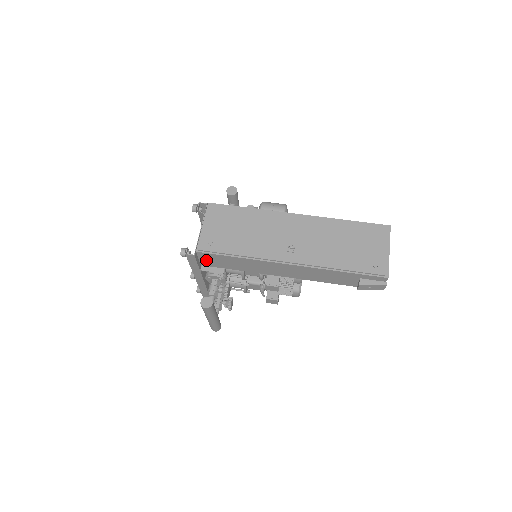
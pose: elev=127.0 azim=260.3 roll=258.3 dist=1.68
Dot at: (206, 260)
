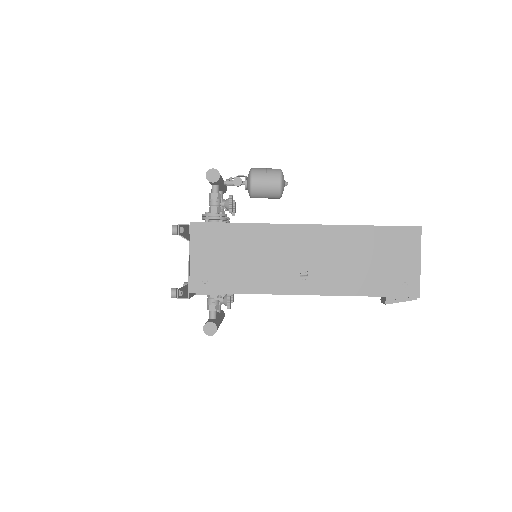
Dot at: occluded
